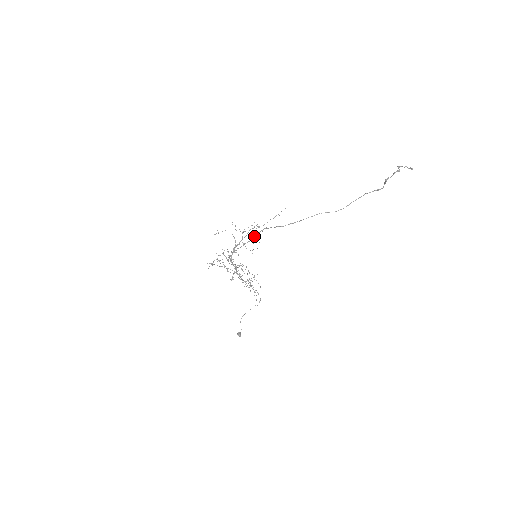
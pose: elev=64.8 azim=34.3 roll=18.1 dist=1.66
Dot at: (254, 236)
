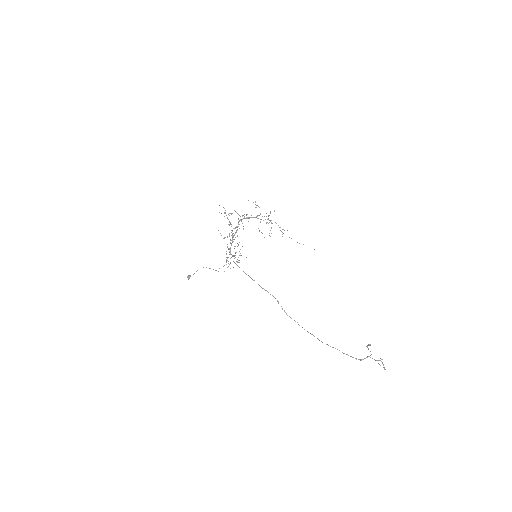
Dot at: (266, 290)
